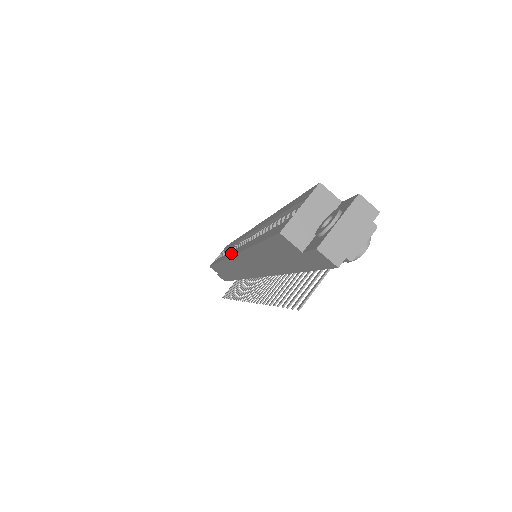
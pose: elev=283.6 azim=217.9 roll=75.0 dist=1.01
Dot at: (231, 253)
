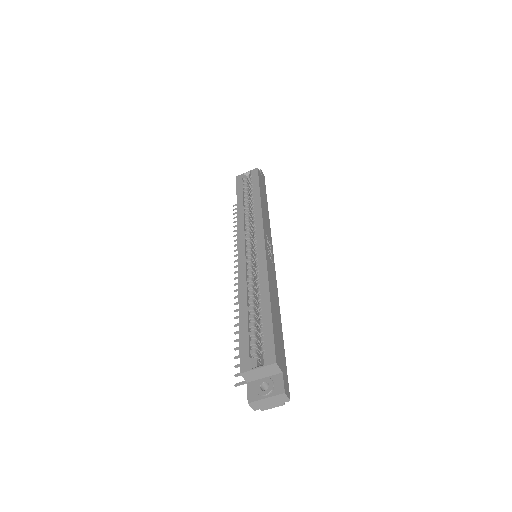
Dot at: (241, 244)
